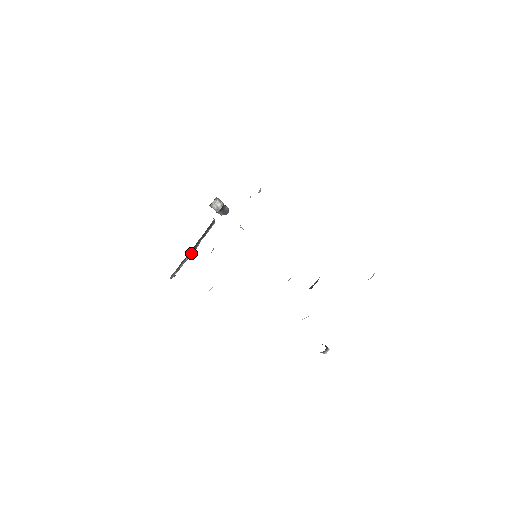
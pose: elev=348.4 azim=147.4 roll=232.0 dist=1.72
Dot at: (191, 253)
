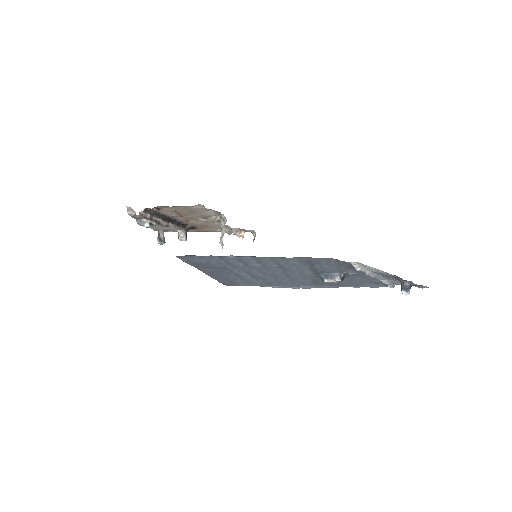
Dot at: (165, 220)
